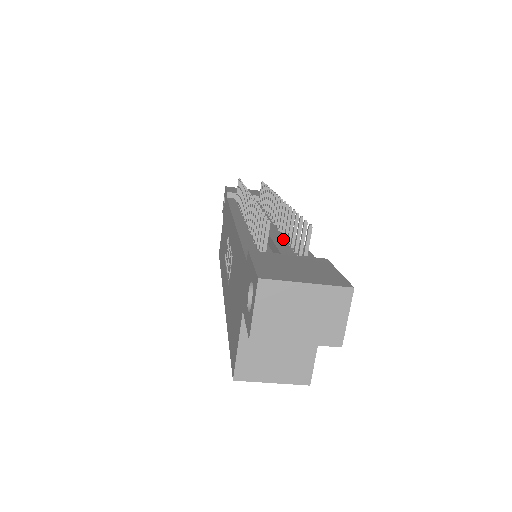
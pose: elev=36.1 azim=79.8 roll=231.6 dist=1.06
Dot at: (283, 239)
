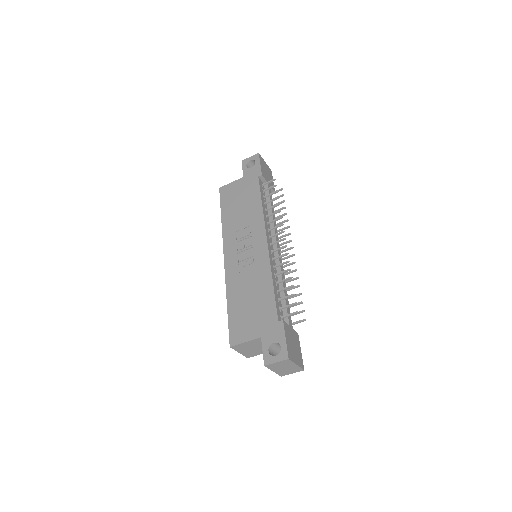
Dot at: occluded
